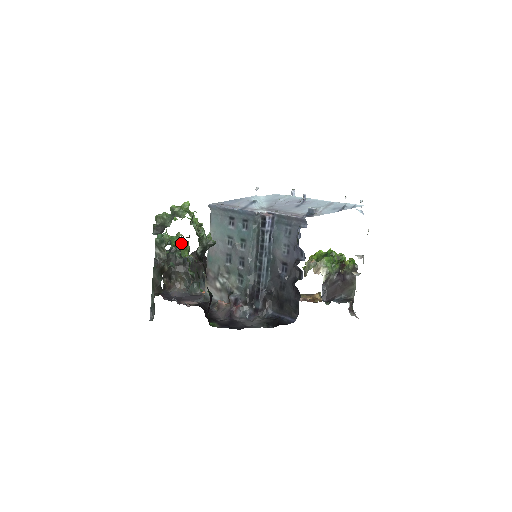
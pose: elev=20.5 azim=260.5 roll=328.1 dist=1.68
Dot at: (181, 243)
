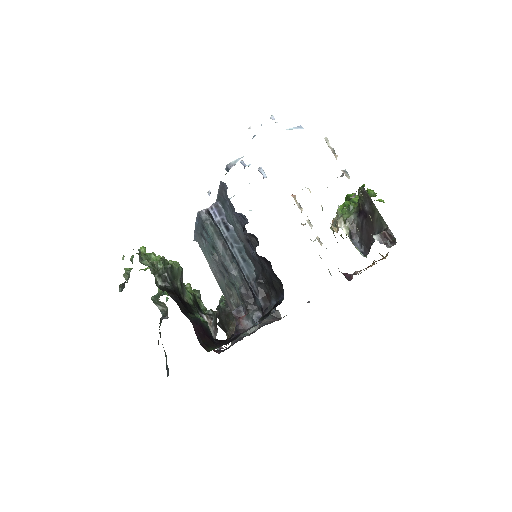
Dot at: occluded
